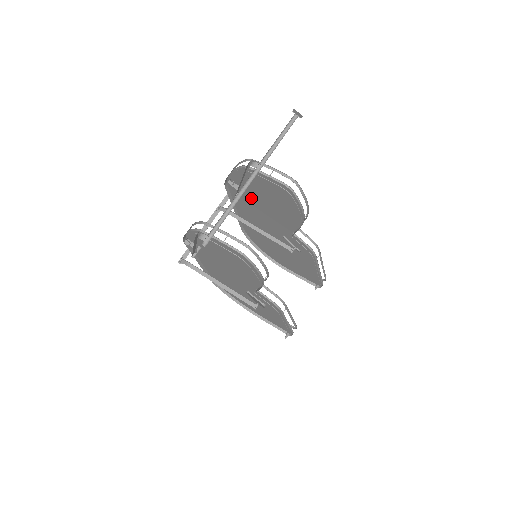
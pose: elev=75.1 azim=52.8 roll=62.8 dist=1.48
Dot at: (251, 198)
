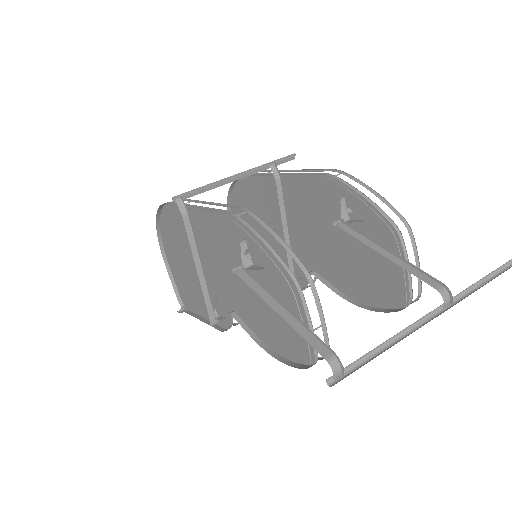
Dot at: (330, 217)
